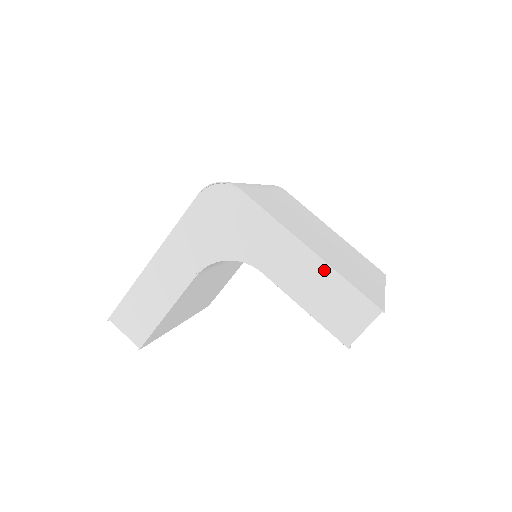
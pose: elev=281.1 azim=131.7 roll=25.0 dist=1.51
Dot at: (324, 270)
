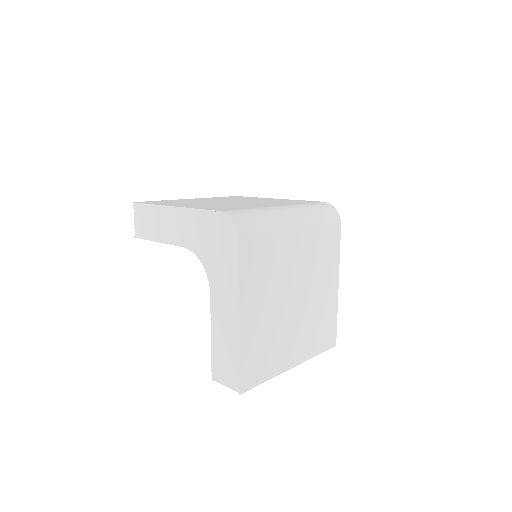
Dot at: (235, 338)
